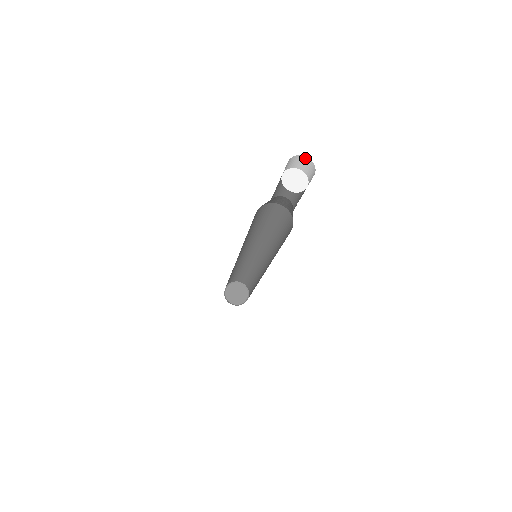
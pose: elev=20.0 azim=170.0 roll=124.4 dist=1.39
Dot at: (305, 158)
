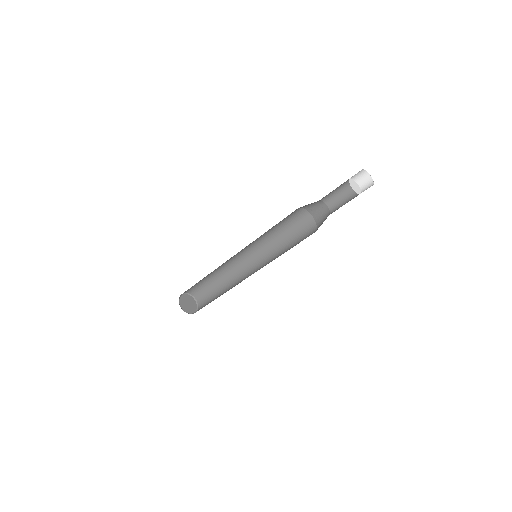
Dot at: (365, 172)
